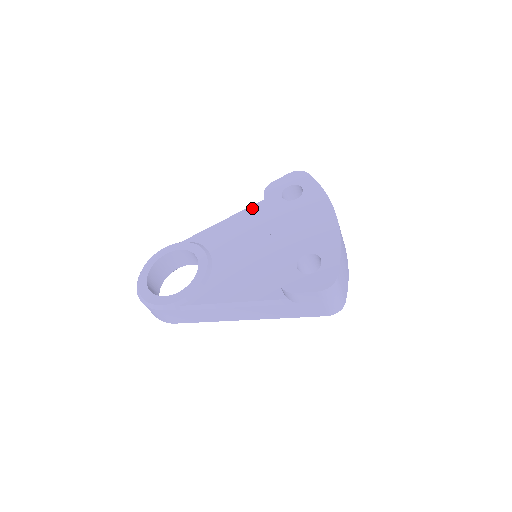
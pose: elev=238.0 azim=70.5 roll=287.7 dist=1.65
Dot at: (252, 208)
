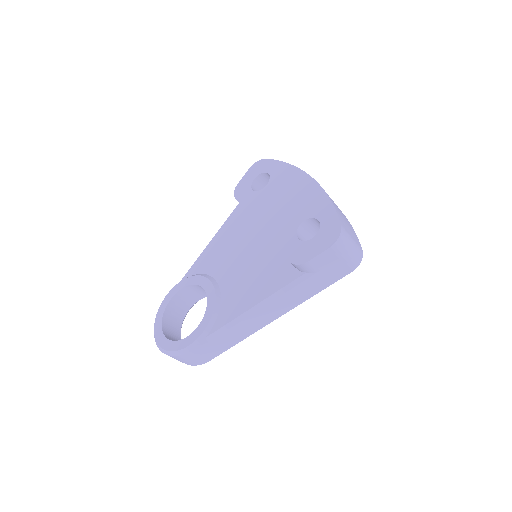
Dot at: (231, 217)
